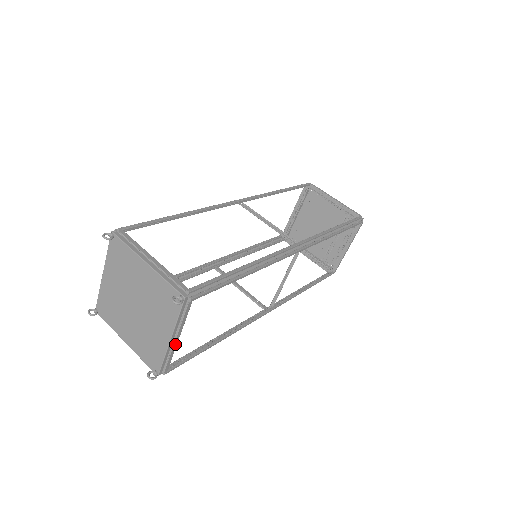
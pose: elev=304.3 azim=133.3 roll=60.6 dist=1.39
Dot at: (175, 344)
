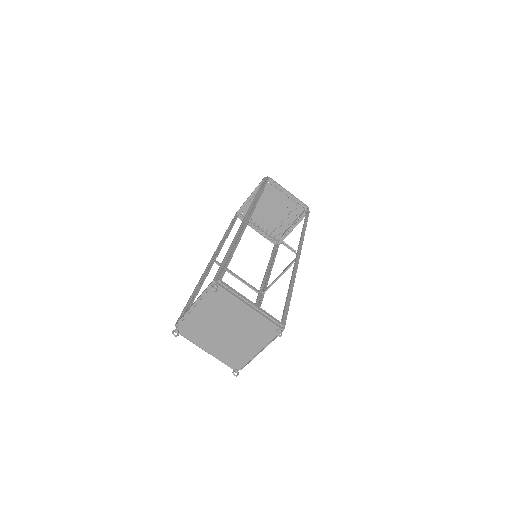
Dot at: (258, 353)
